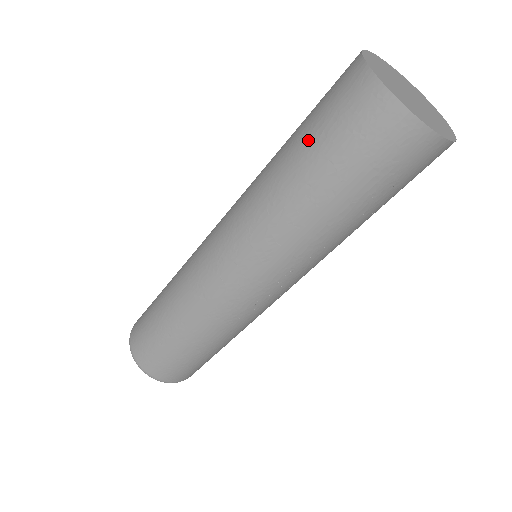
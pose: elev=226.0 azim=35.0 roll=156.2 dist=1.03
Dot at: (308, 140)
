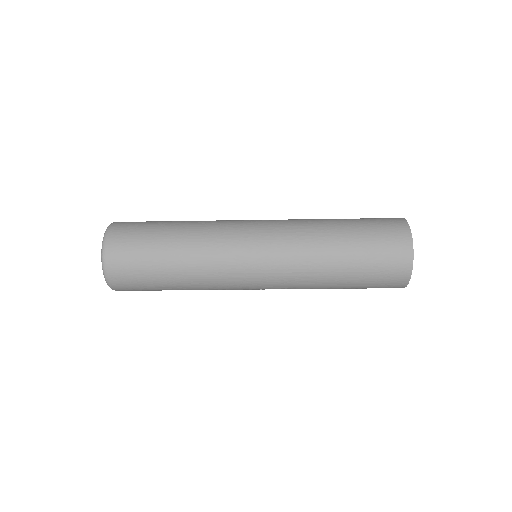
Dot at: (361, 254)
